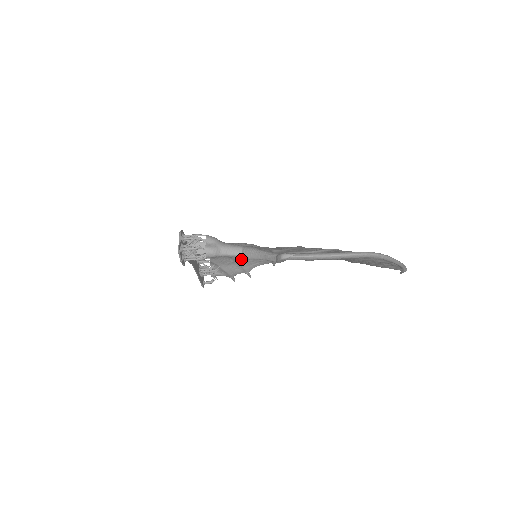
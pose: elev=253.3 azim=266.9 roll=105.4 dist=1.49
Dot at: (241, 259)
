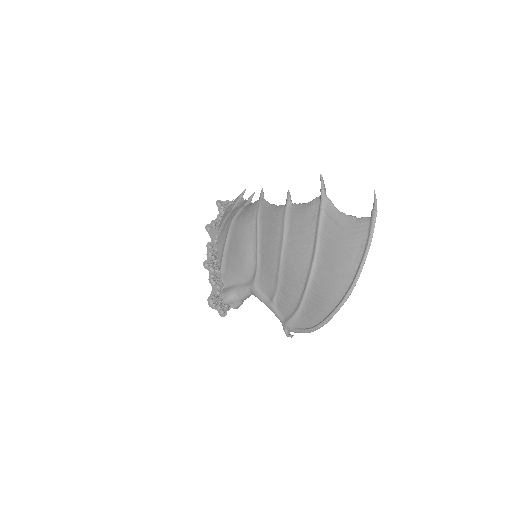
Dot at: occluded
